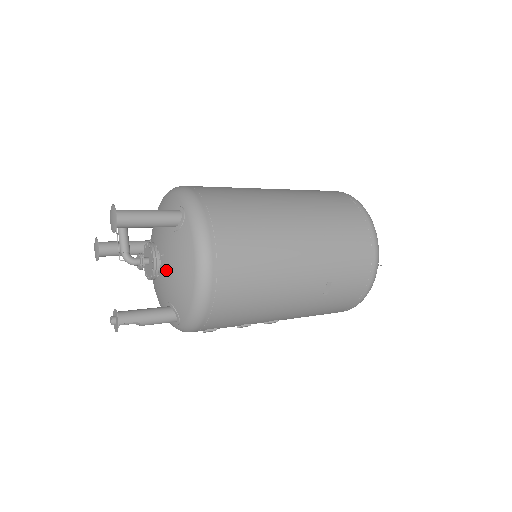
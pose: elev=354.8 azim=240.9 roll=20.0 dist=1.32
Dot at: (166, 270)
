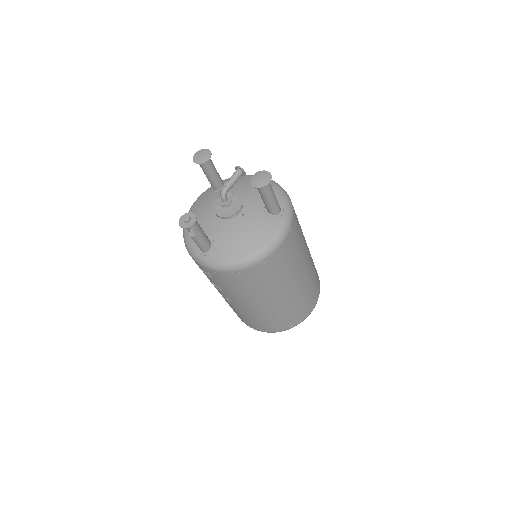
Dot at: (236, 224)
